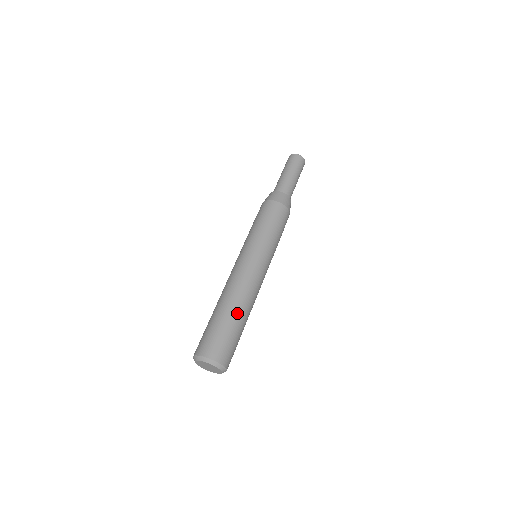
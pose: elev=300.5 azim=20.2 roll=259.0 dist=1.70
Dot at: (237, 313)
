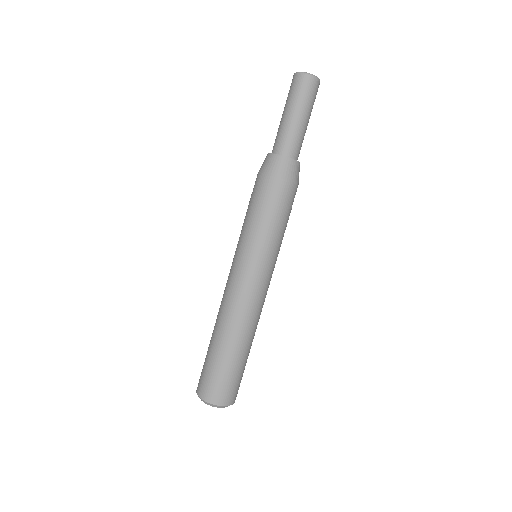
Dot at: (240, 349)
